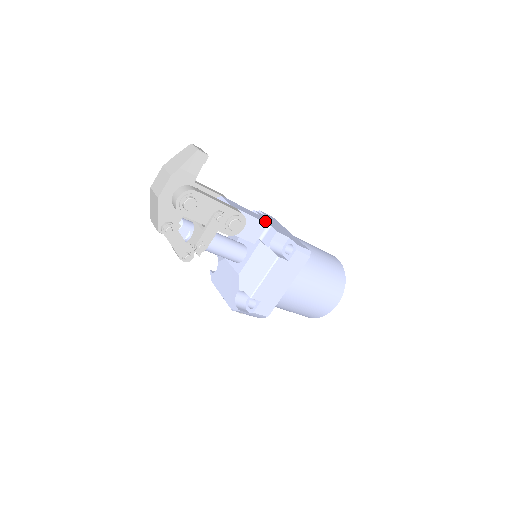
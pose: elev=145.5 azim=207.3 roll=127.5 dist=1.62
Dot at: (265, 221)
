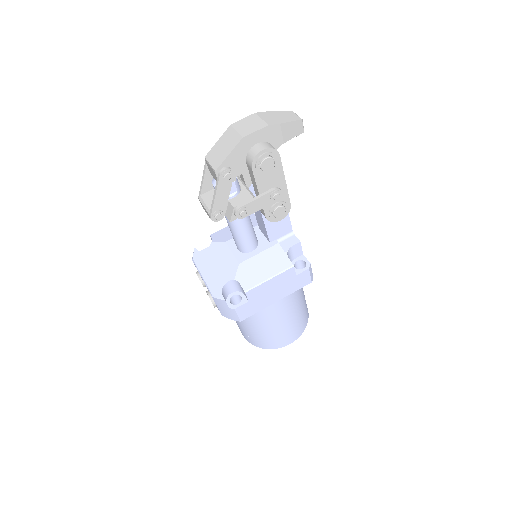
Dot at: occluded
